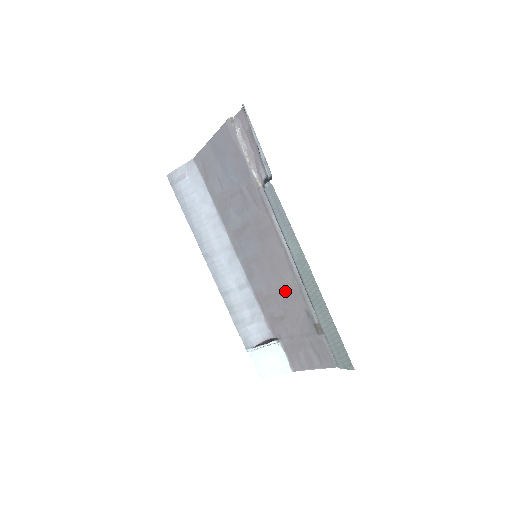
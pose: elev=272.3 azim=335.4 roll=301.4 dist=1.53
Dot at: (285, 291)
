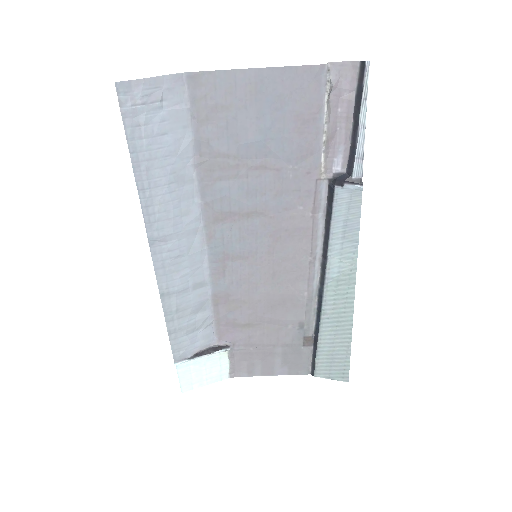
Dot at: (279, 300)
